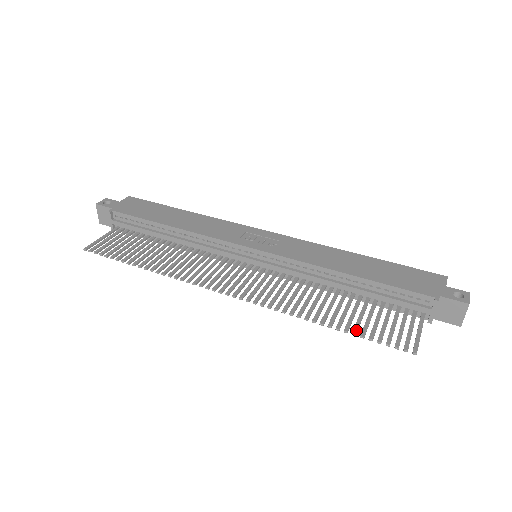
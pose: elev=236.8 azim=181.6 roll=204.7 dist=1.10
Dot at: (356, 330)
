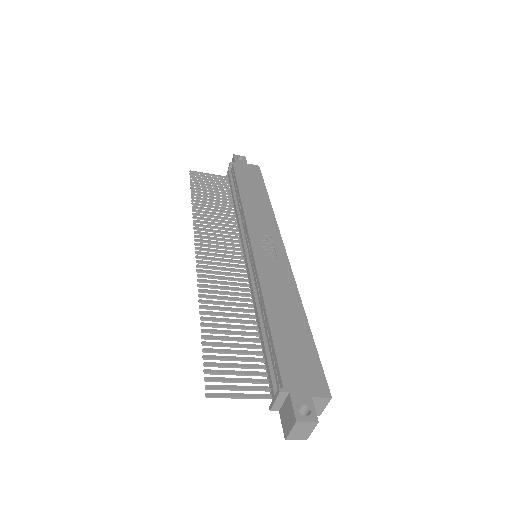
Dot at: (209, 343)
